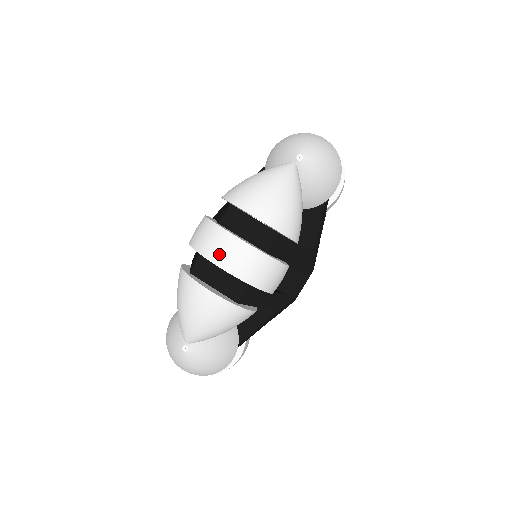
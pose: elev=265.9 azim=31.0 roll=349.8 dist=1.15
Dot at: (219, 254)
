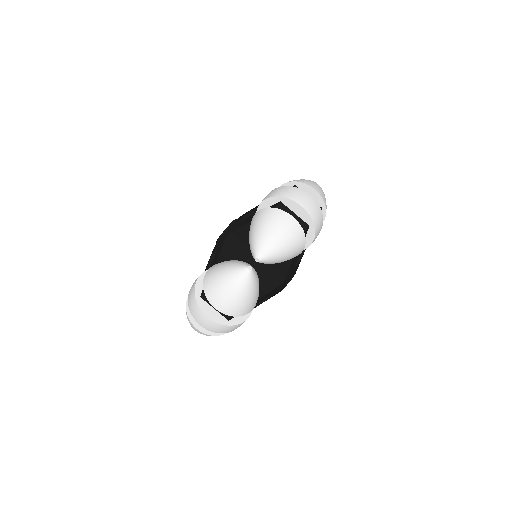
Dot at: (199, 320)
